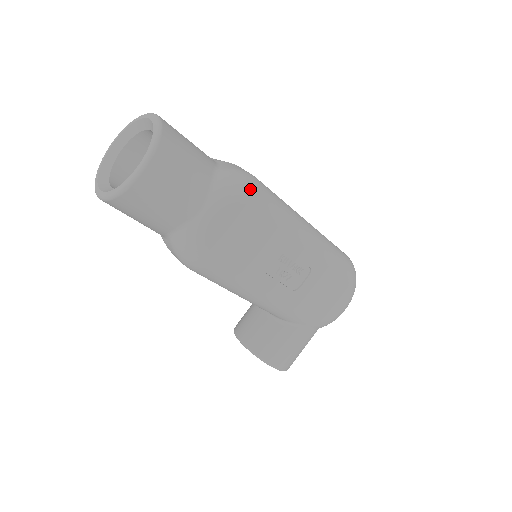
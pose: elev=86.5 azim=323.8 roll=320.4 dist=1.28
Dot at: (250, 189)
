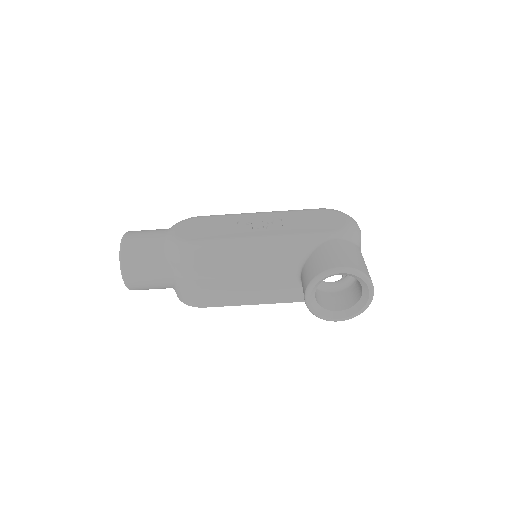
Dot at: (192, 217)
